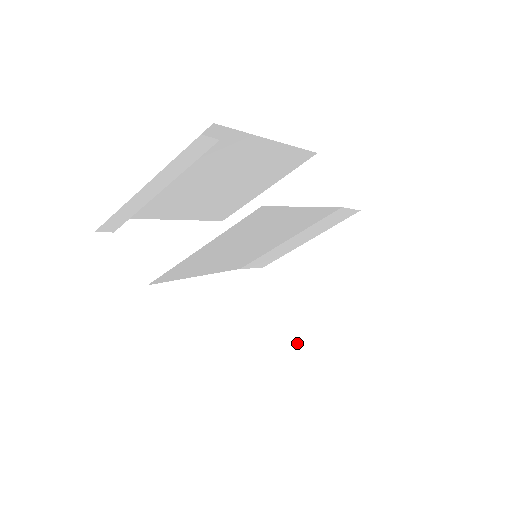
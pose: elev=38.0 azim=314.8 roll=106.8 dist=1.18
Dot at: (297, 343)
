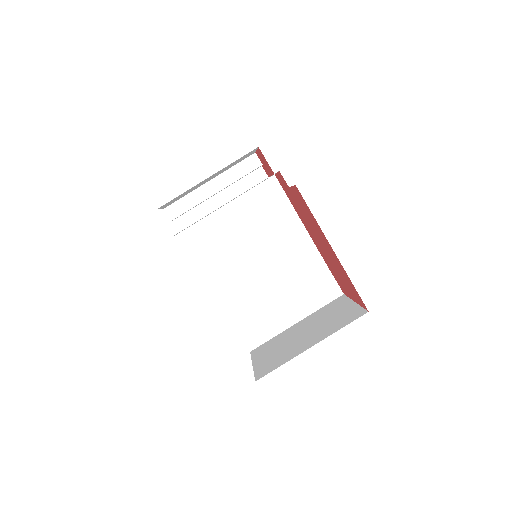
Dot at: occluded
